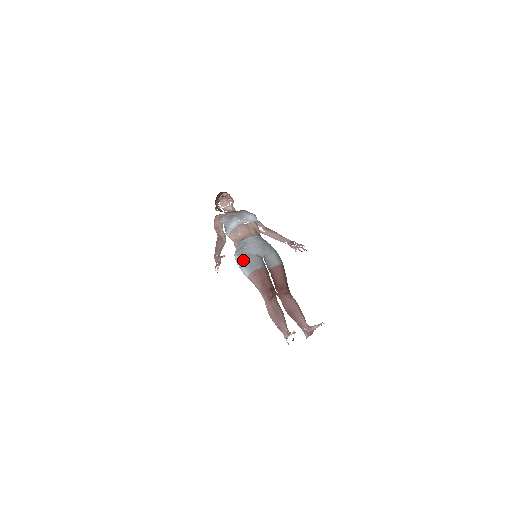
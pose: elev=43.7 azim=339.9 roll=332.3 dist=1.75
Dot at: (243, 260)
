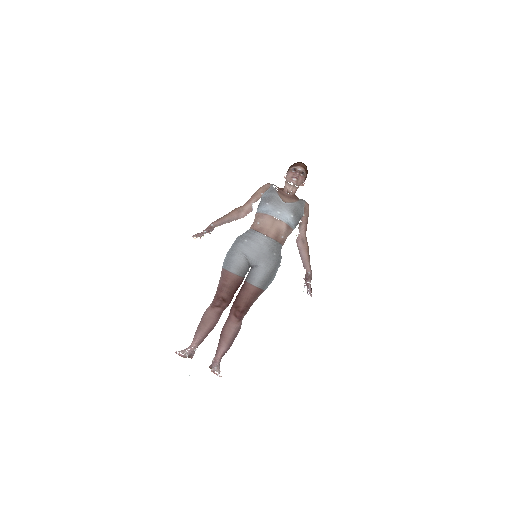
Dot at: (230, 250)
